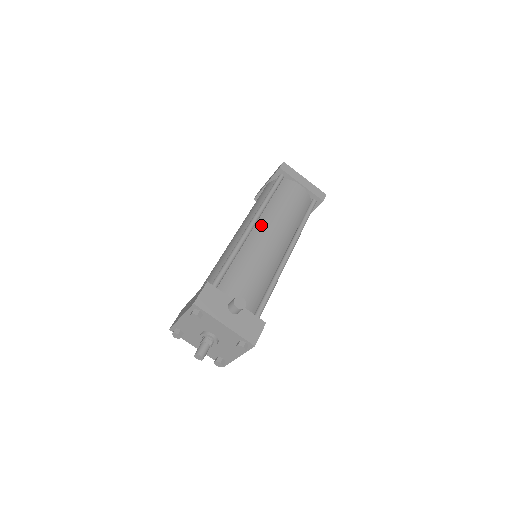
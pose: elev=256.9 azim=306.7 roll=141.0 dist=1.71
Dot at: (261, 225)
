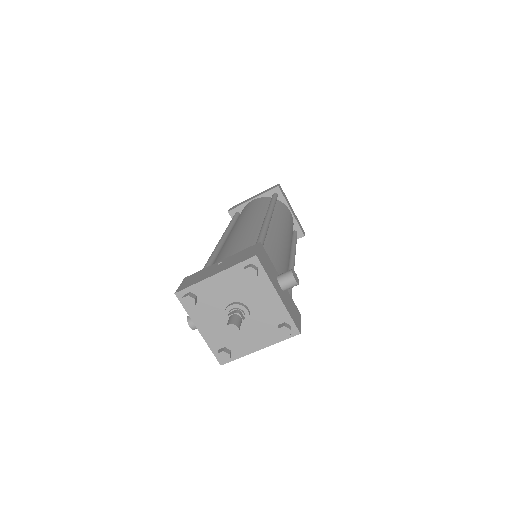
Dot at: (275, 224)
